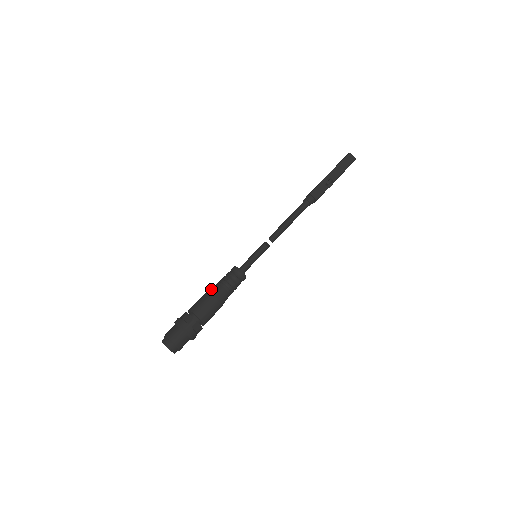
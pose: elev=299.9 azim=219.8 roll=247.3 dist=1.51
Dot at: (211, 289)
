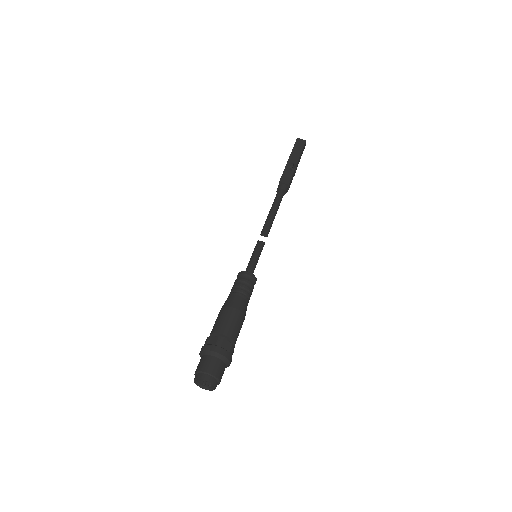
Dot at: (224, 303)
